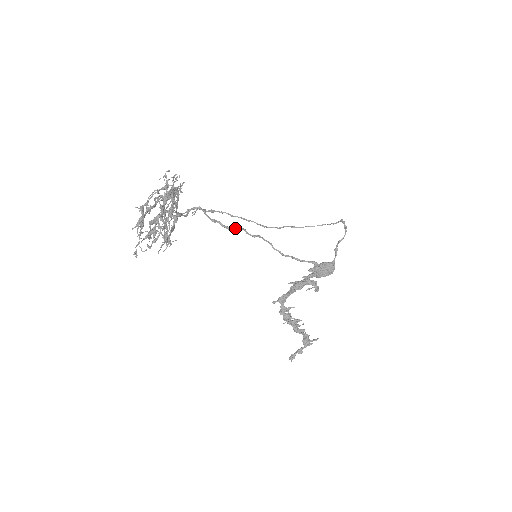
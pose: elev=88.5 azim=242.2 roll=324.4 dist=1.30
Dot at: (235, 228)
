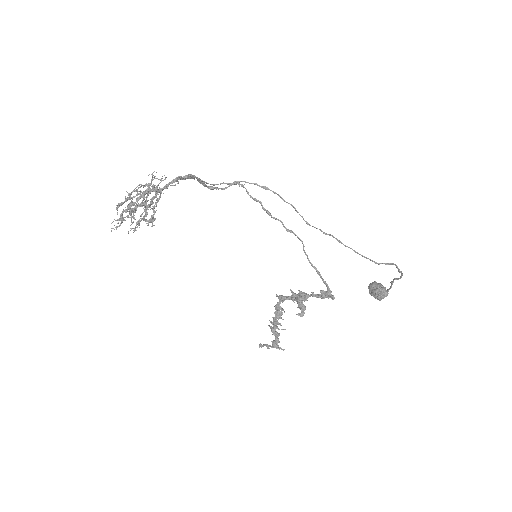
Dot at: occluded
